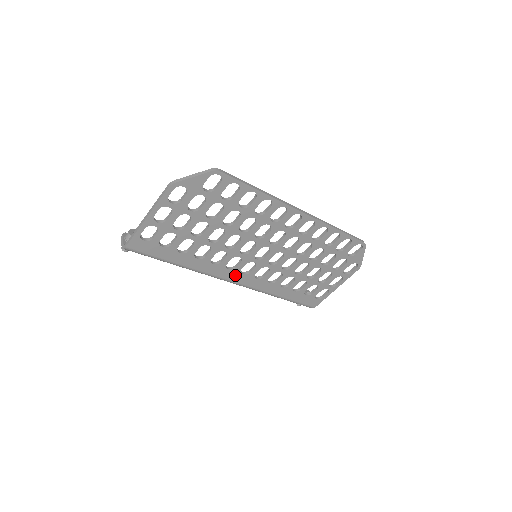
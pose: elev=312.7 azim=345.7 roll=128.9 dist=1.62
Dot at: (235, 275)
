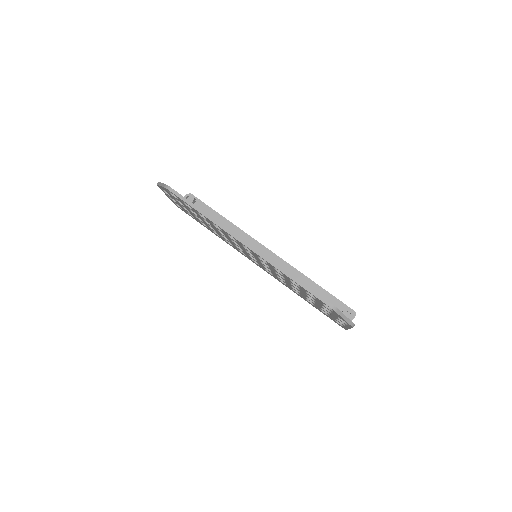
Dot at: occluded
